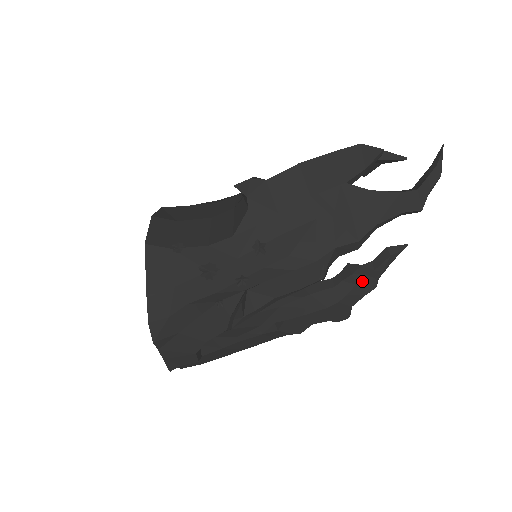
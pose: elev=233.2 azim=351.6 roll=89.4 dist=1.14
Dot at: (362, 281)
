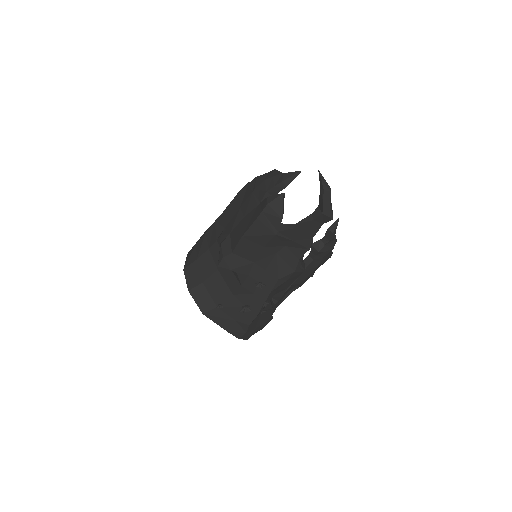
Dot at: (326, 248)
